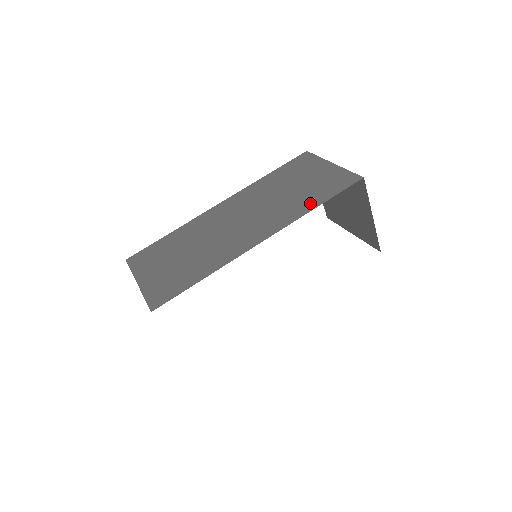
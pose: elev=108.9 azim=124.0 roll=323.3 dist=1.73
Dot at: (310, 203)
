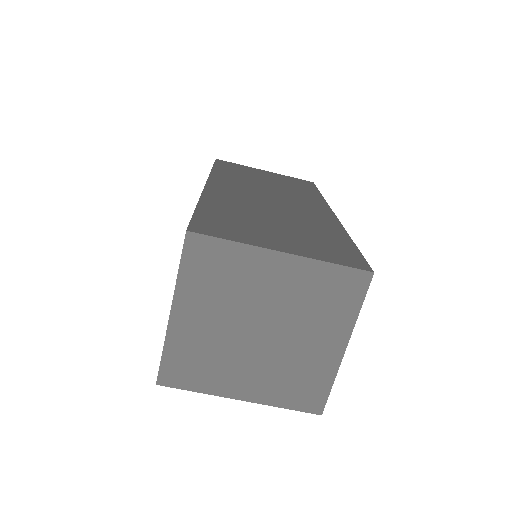
Dot at: (311, 192)
